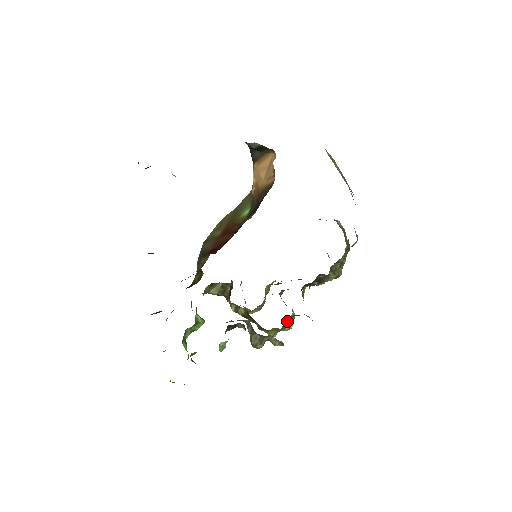
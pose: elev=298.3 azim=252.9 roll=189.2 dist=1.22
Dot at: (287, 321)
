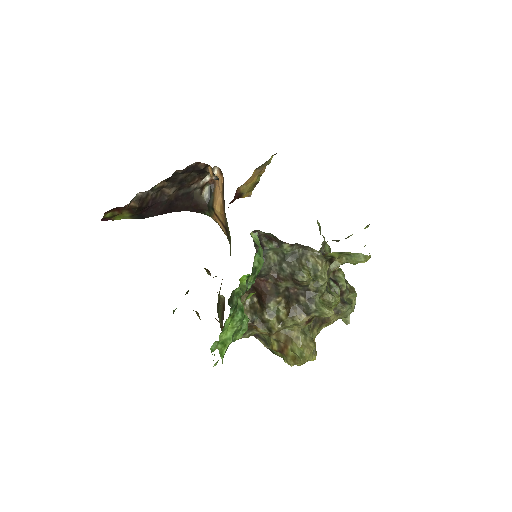
Dot at: occluded
